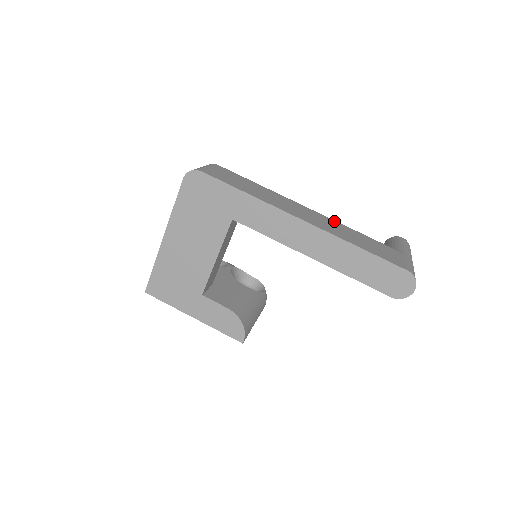
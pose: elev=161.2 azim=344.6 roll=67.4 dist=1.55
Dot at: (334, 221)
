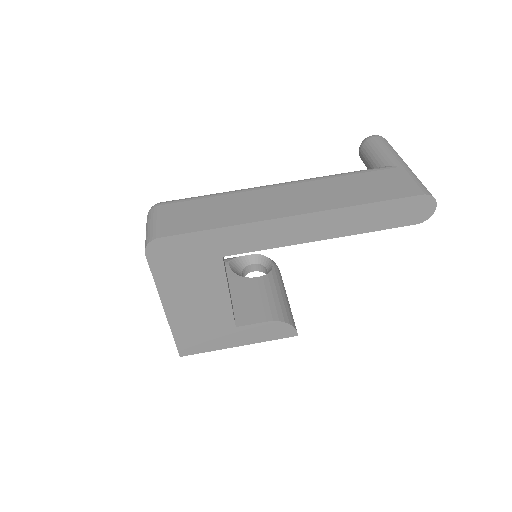
Dot at: (314, 181)
